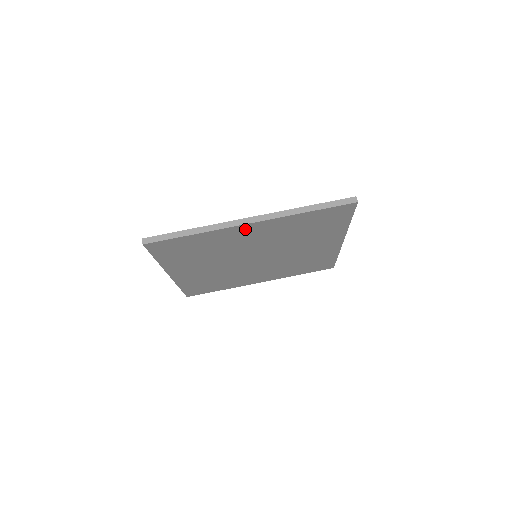
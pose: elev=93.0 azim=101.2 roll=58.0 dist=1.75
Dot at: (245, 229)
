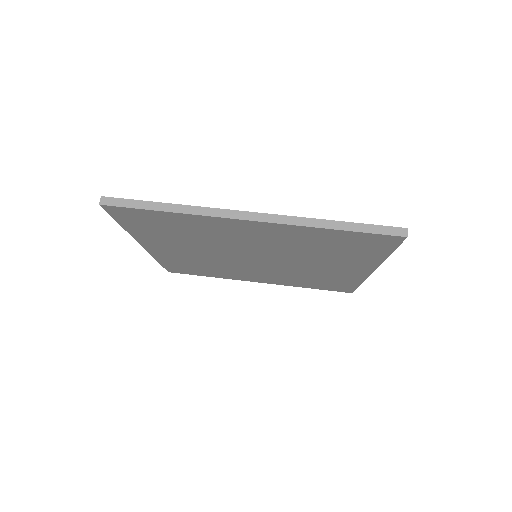
Dot at: (242, 225)
